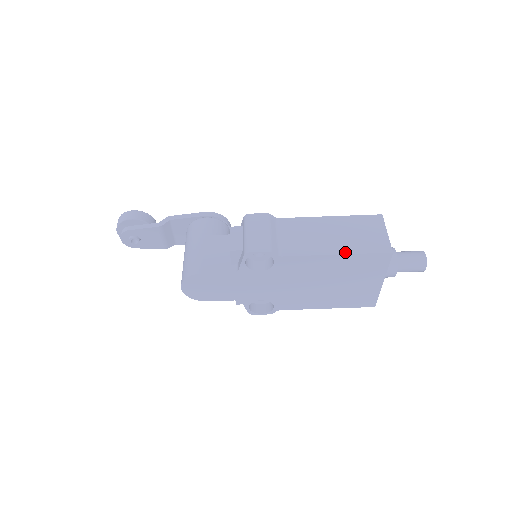
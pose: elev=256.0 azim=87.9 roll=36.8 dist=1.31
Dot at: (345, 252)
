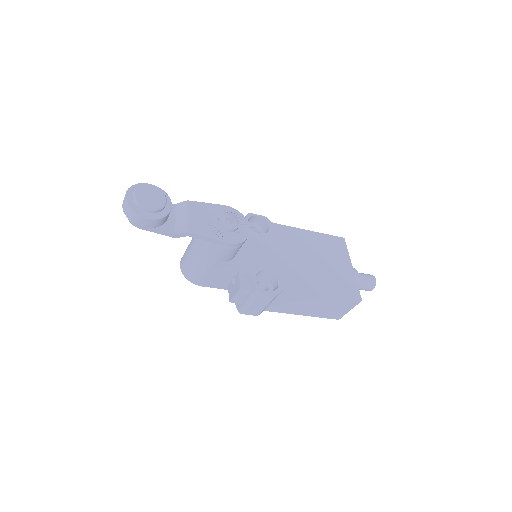
Dot at: occluded
